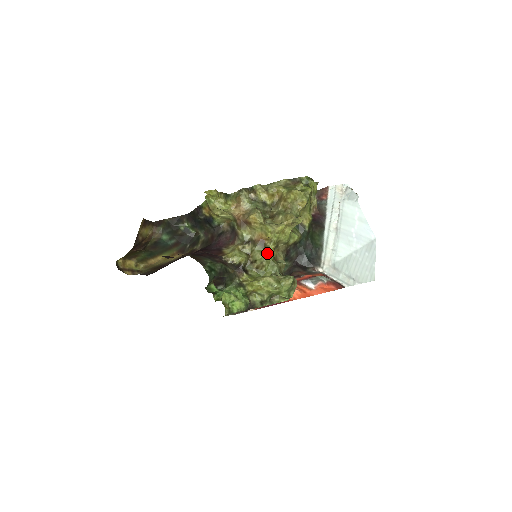
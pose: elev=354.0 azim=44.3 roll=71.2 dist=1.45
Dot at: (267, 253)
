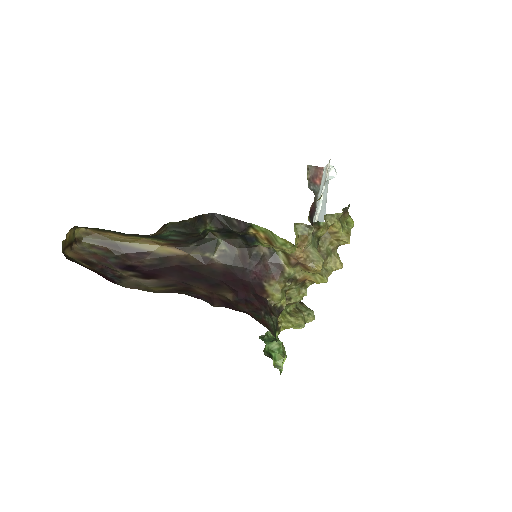
Dot at: (305, 294)
